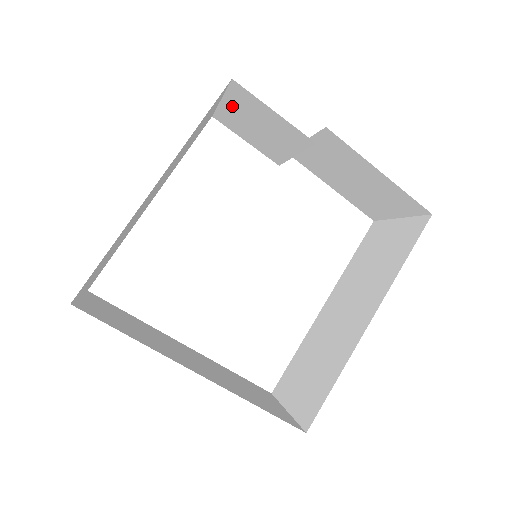
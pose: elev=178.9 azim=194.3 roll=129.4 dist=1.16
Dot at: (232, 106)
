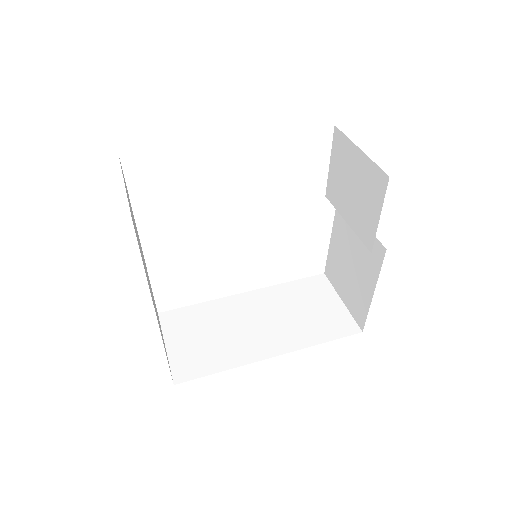
Dot at: (360, 162)
